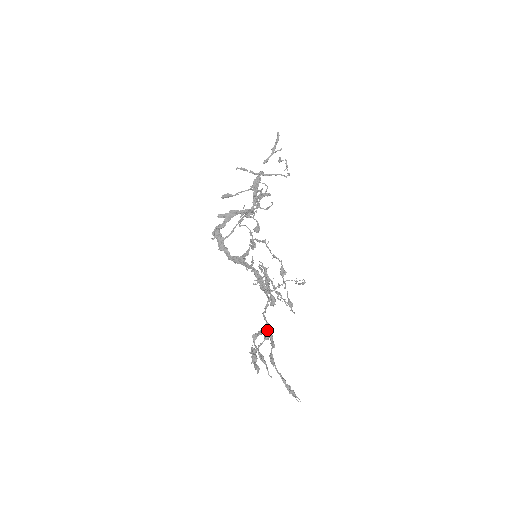
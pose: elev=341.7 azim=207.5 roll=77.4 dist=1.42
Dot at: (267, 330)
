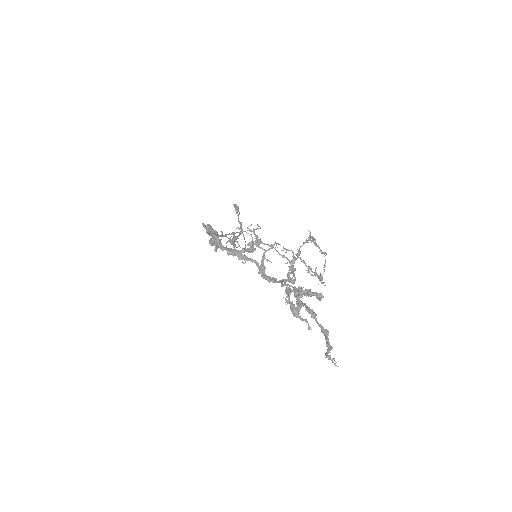
Dot at: occluded
